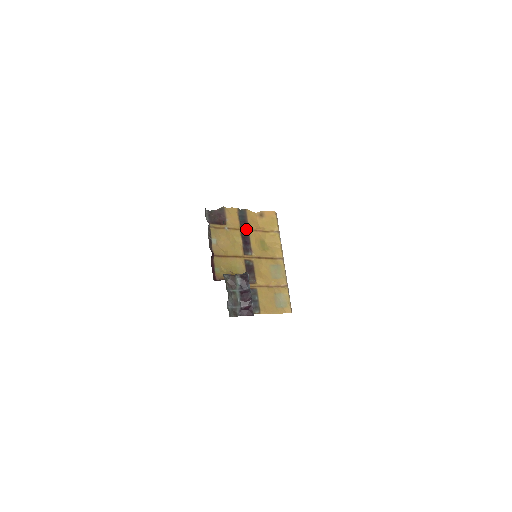
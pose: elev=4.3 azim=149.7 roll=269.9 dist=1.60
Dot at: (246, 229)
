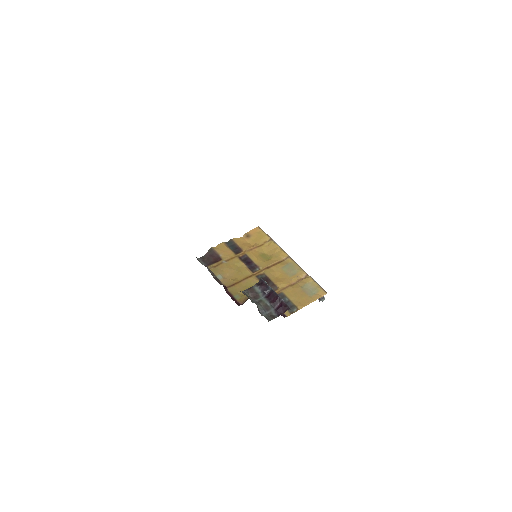
Dot at: (242, 253)
